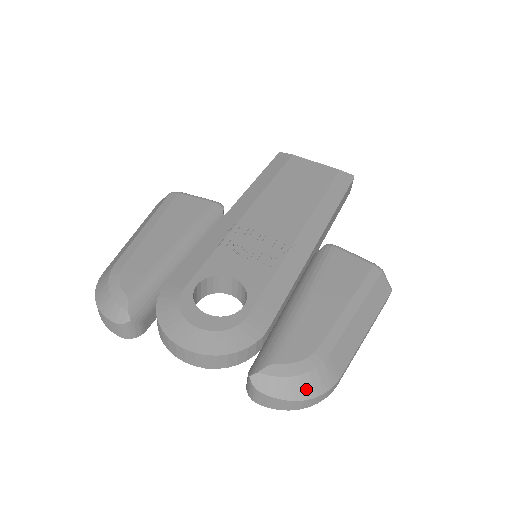
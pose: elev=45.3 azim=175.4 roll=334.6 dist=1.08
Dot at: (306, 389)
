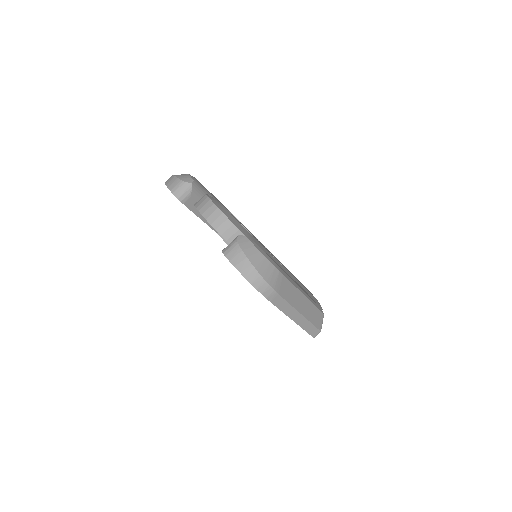
Dot at: (262, 267)
